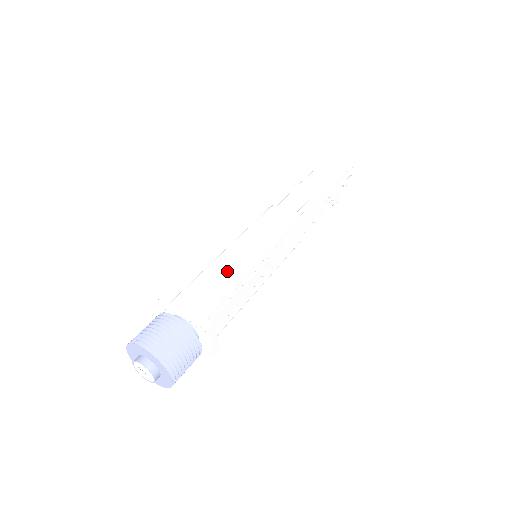
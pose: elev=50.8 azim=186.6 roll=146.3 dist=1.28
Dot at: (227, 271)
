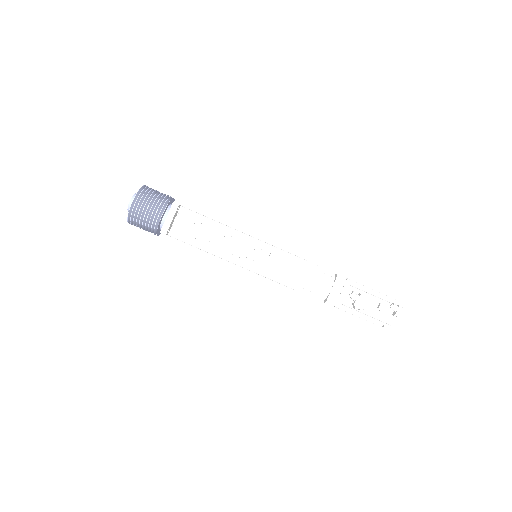
Dot at: occluded
